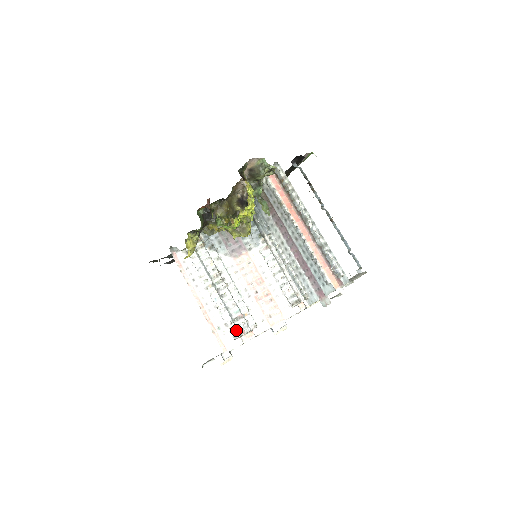
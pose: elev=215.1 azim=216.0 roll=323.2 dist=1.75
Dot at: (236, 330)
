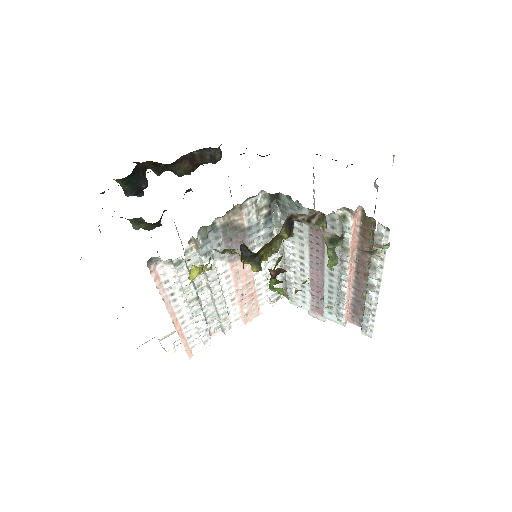
Dot at: (209, 337)
